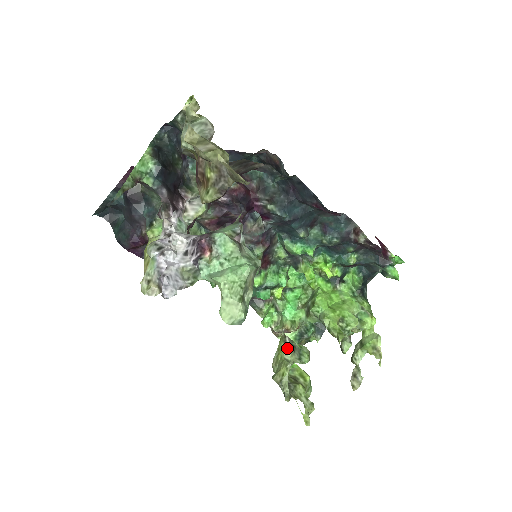
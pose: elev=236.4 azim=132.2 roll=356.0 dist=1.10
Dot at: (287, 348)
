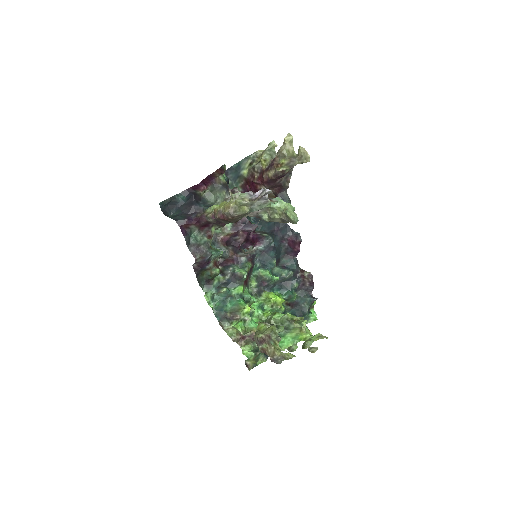
Dot at: (267, 324)
